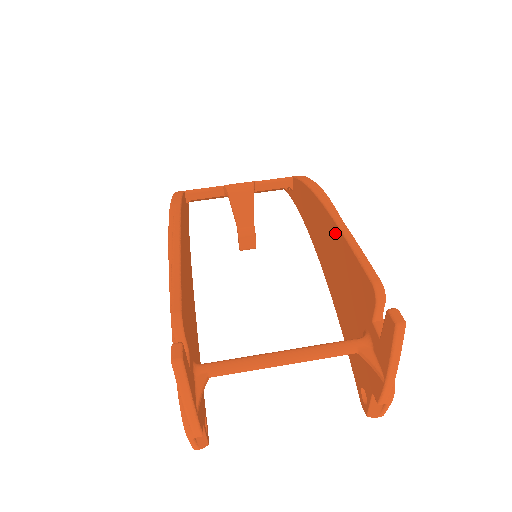
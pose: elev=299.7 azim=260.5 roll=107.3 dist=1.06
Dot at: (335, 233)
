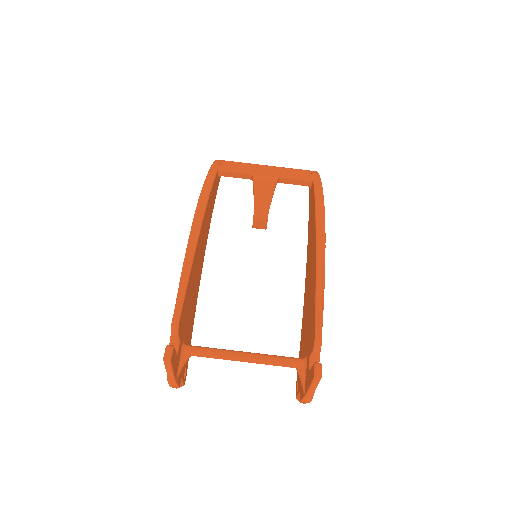
Dot at: (314, 272)
